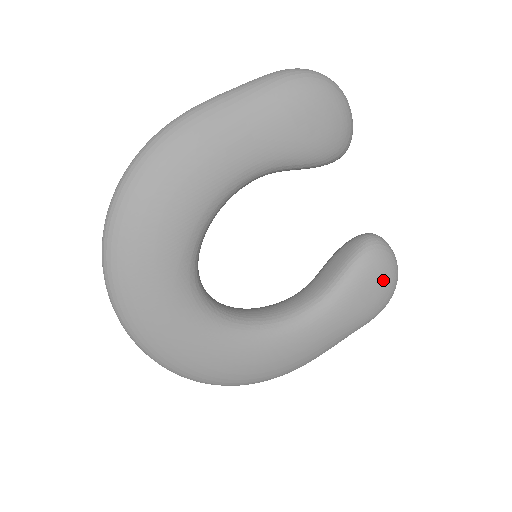
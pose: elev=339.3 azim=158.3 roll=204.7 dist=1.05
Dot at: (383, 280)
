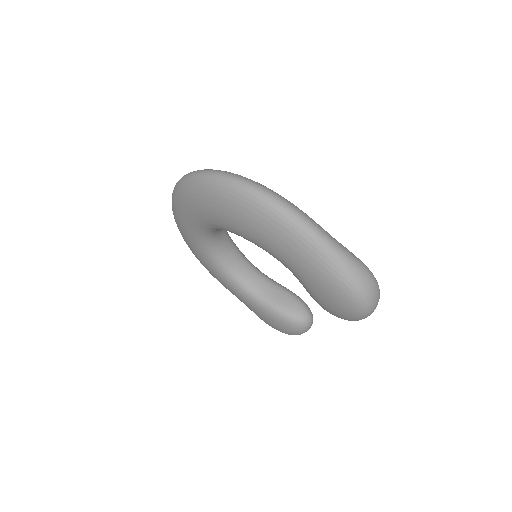
Dot at: (281, 329)
